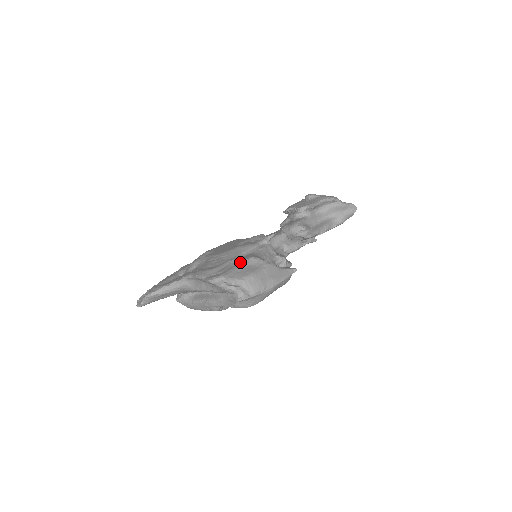
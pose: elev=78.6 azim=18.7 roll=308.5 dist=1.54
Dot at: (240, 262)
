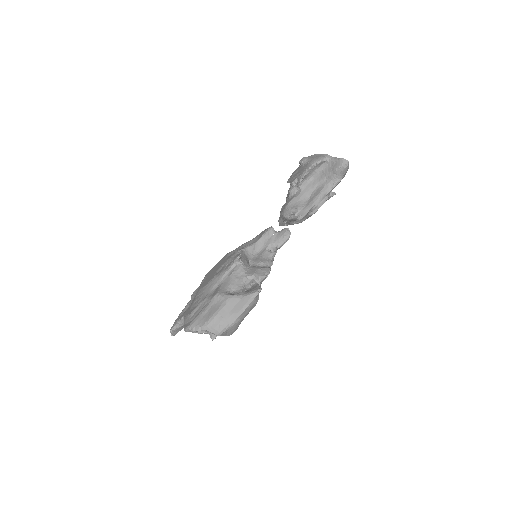
Dot at: (207, 302)
